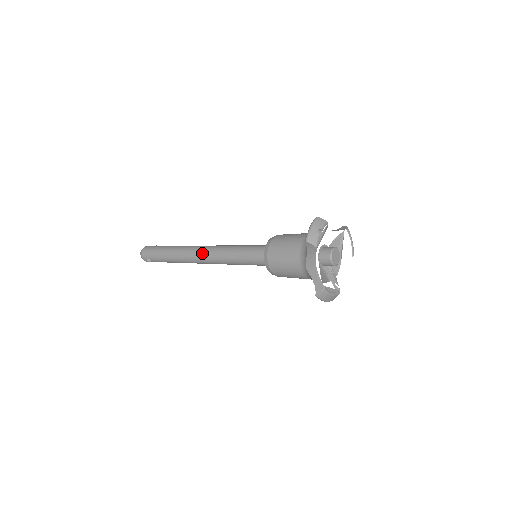
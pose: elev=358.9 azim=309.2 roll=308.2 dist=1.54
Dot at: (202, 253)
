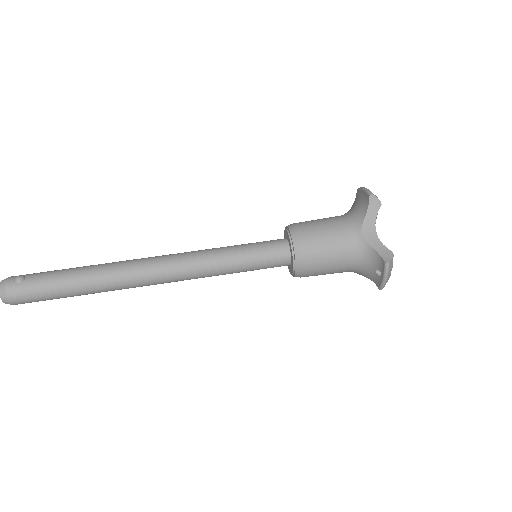
Dot at: occluded
